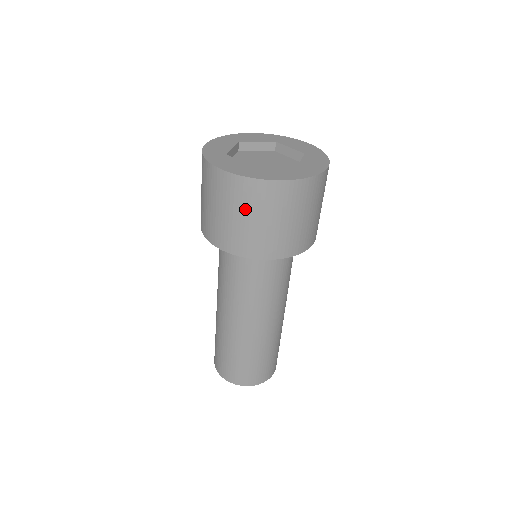
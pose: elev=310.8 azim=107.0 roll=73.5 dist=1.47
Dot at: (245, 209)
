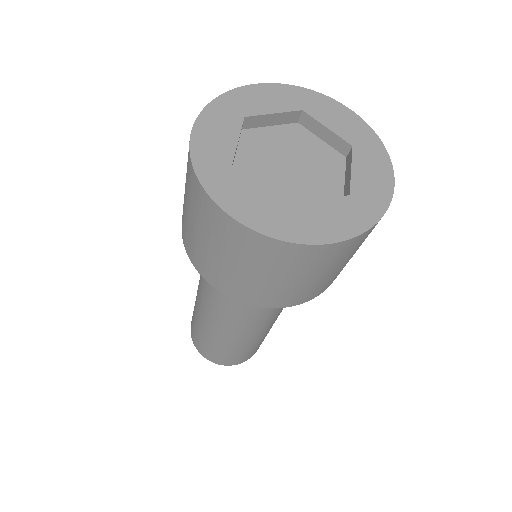
Dot at: (190, 205)
